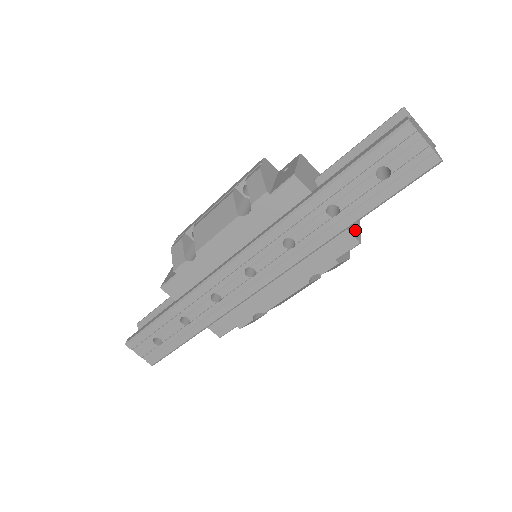
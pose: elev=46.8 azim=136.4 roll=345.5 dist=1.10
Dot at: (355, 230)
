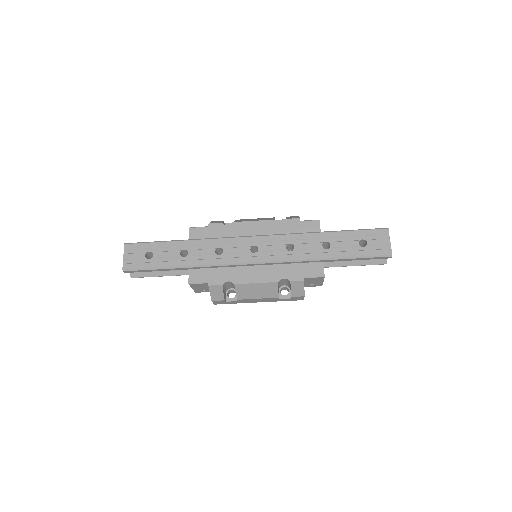
Dot at: occluded
